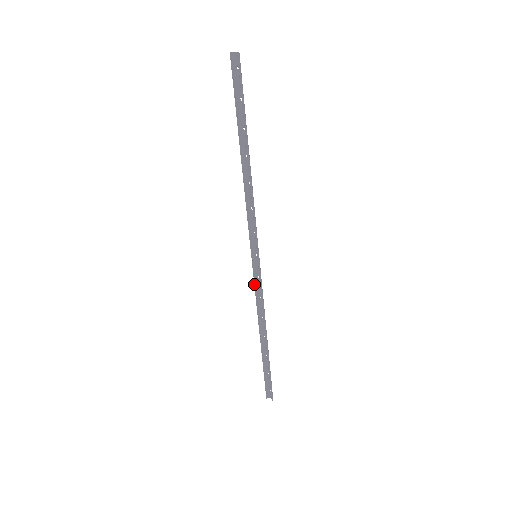
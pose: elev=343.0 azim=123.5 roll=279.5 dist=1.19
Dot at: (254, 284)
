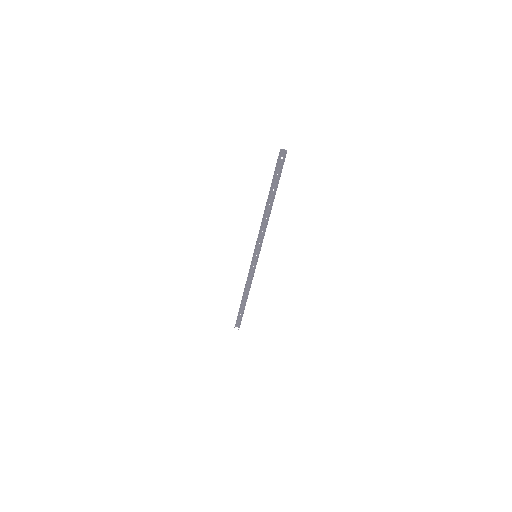
Dot at: (249, 270)
